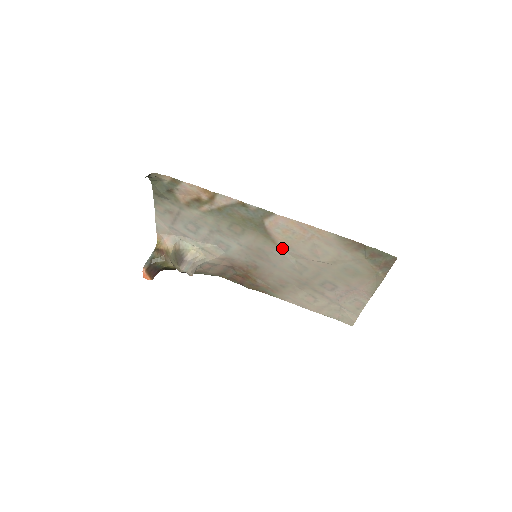
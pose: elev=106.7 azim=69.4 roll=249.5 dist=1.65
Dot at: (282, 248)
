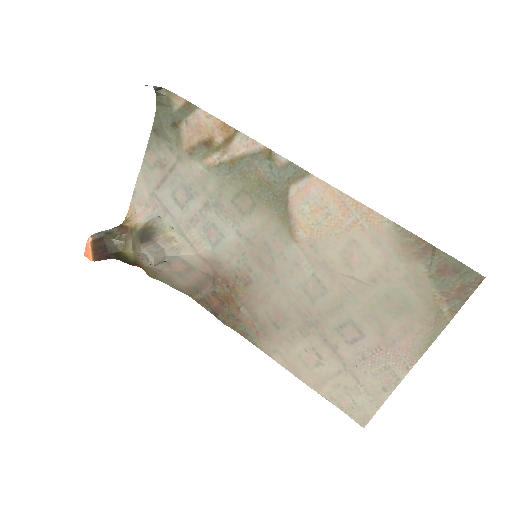
Dot at: (300, 245)
